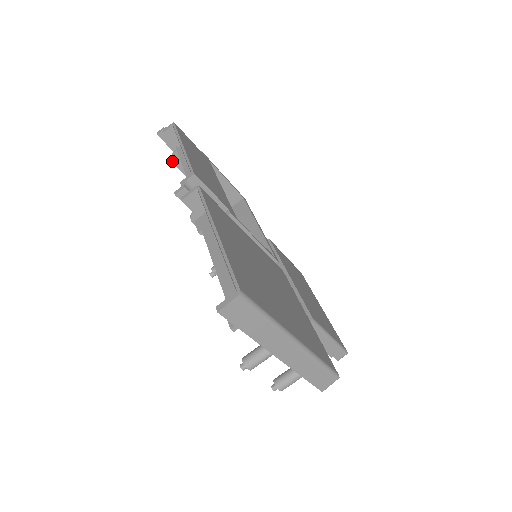
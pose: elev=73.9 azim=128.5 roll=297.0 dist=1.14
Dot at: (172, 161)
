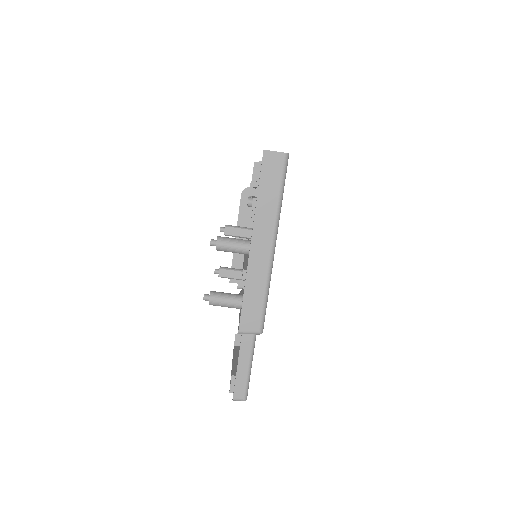
Dot at: occluded
